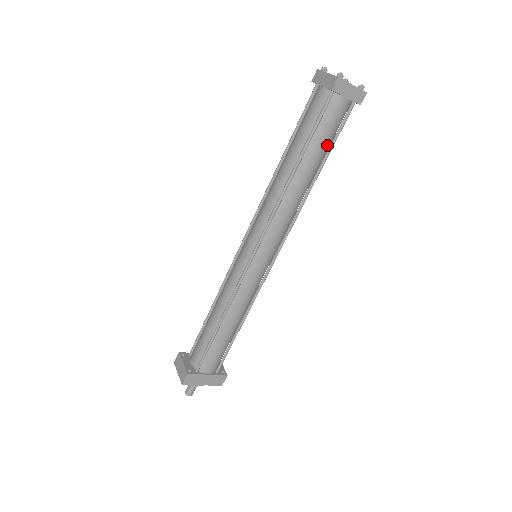
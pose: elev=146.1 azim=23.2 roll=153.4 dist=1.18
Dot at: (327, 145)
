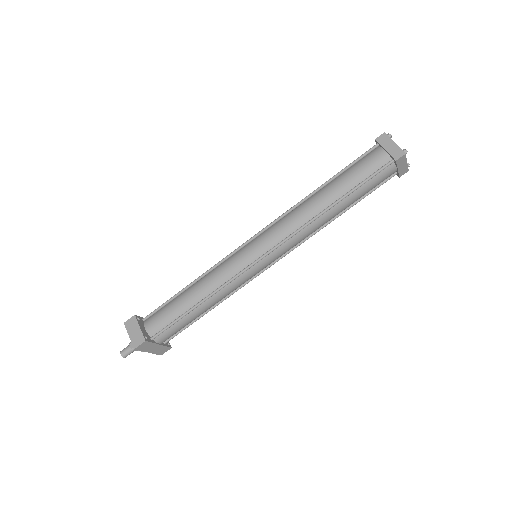
Dot at: (363, 195)
